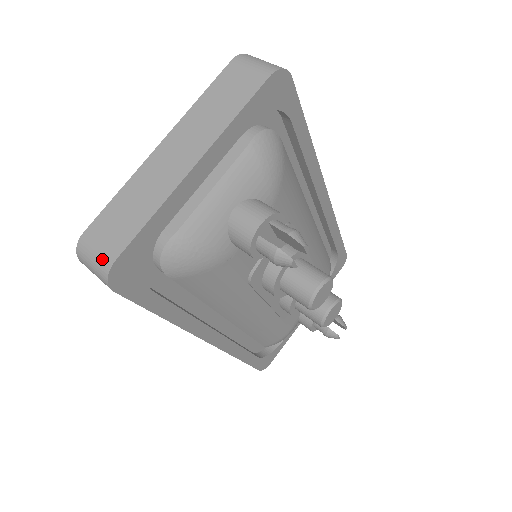
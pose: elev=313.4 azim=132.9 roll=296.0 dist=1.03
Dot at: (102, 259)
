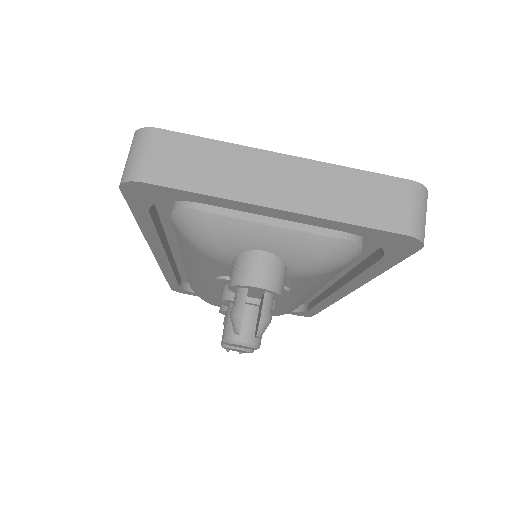
Dot at: (139, 166)
